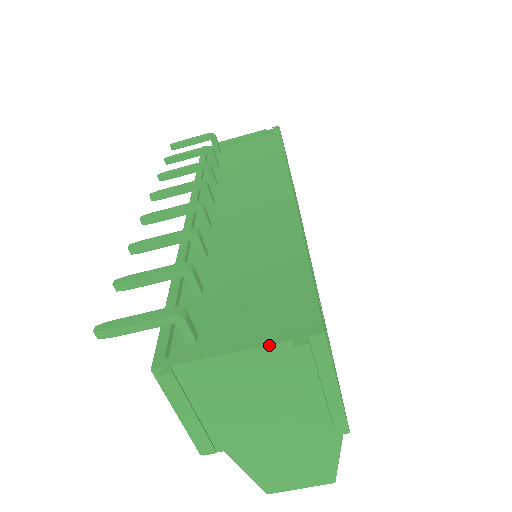
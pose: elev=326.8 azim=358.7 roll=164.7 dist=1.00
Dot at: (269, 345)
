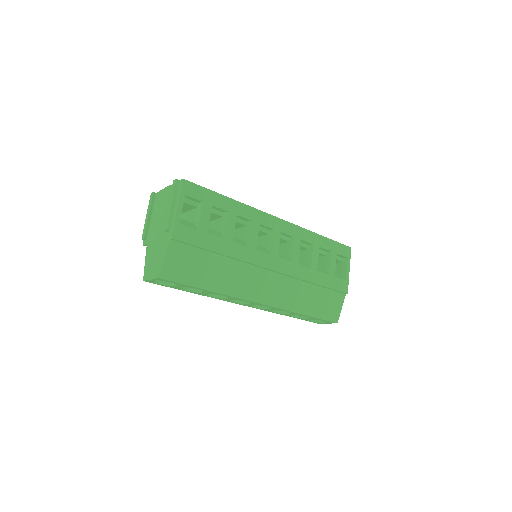
Dot at: occluded
